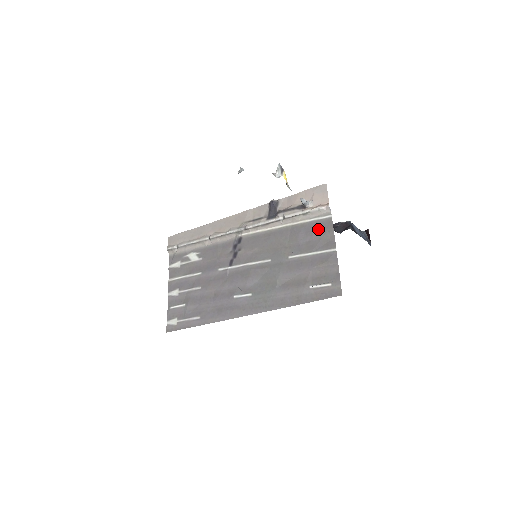
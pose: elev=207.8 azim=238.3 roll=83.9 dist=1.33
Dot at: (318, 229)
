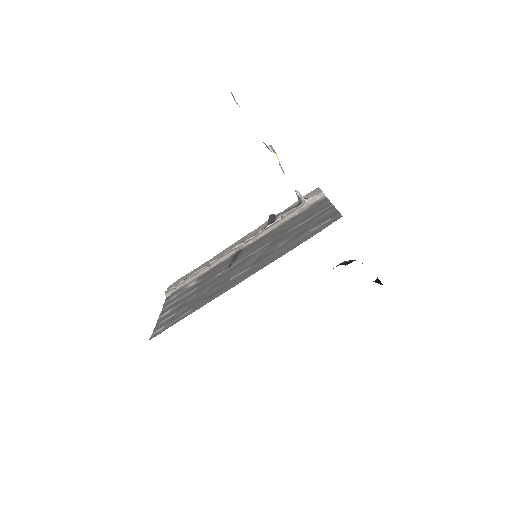
Dot at: (314, 207)
